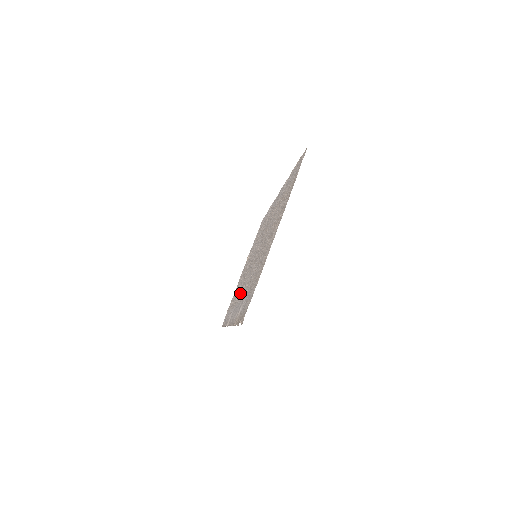
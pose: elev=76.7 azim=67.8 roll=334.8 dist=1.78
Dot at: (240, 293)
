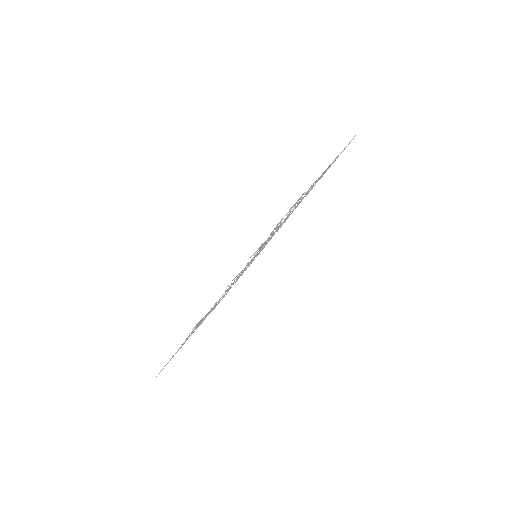
Dot at: (224, 293)
